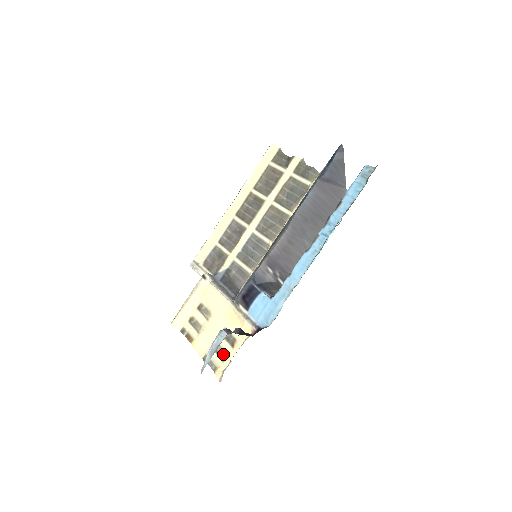
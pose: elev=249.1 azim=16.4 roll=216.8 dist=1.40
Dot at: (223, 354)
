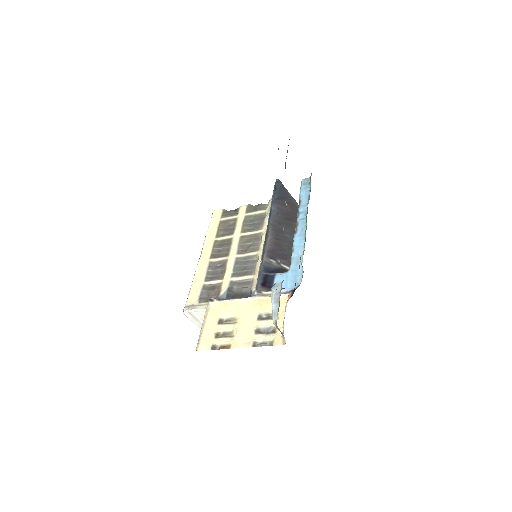
Dot at: (271, 330)
